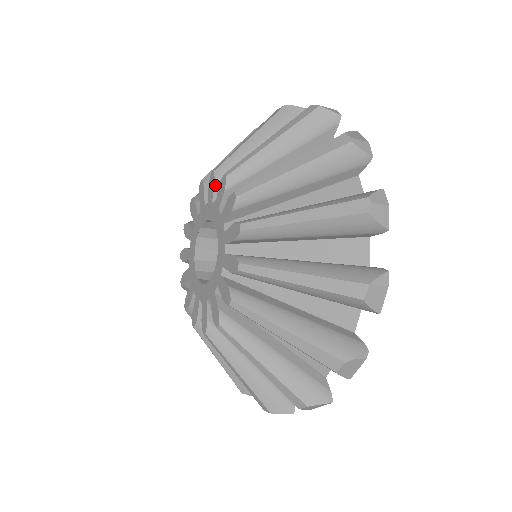
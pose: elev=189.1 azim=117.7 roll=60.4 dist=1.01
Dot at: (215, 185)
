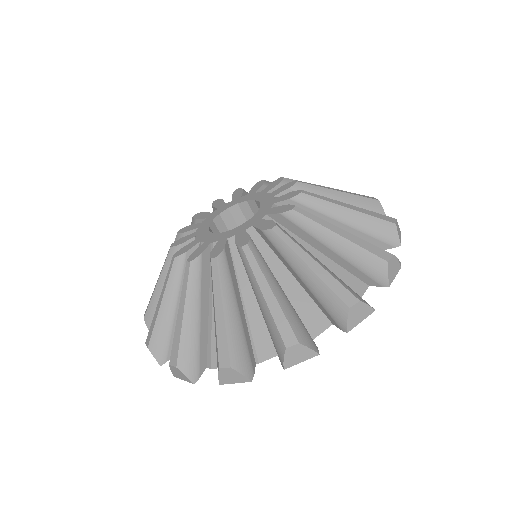
Dot at: (243, 191)
